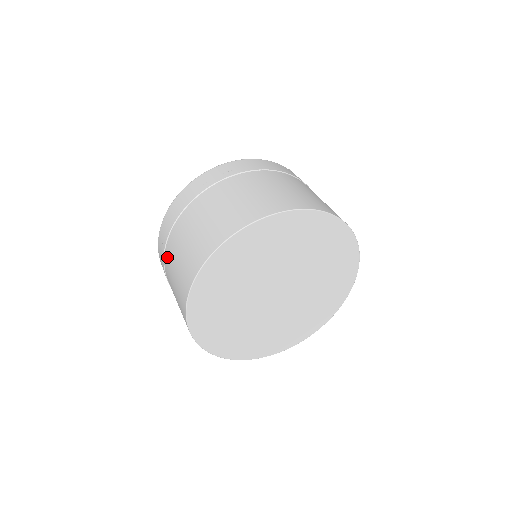
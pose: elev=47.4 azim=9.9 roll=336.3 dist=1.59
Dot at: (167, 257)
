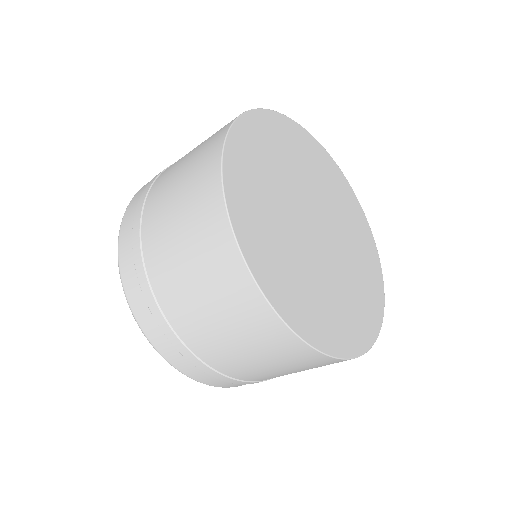
Dot at: (149, 230)
